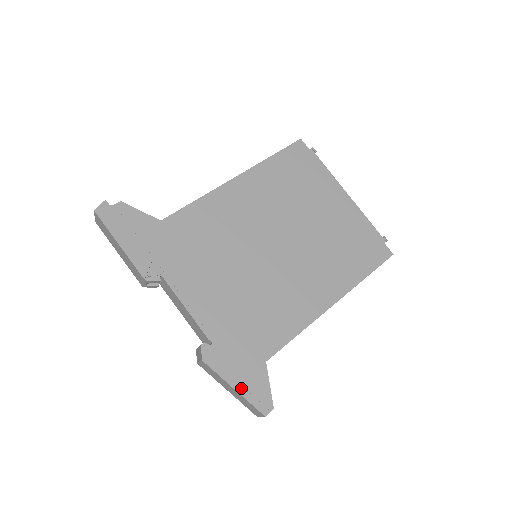
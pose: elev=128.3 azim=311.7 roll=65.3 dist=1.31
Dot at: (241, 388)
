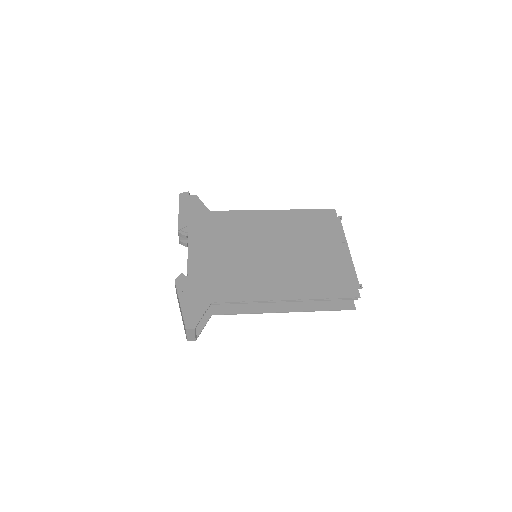
Dot at: (184, 306)
